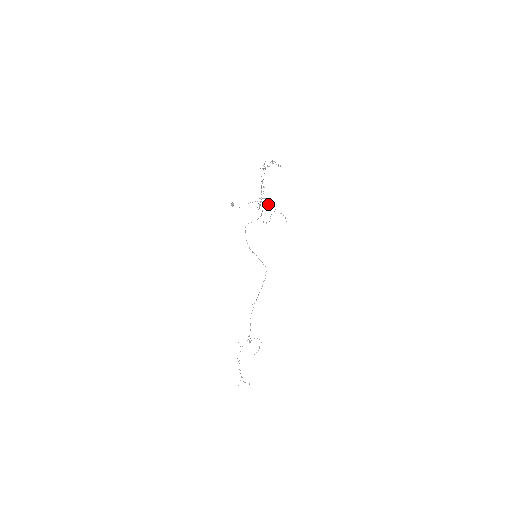
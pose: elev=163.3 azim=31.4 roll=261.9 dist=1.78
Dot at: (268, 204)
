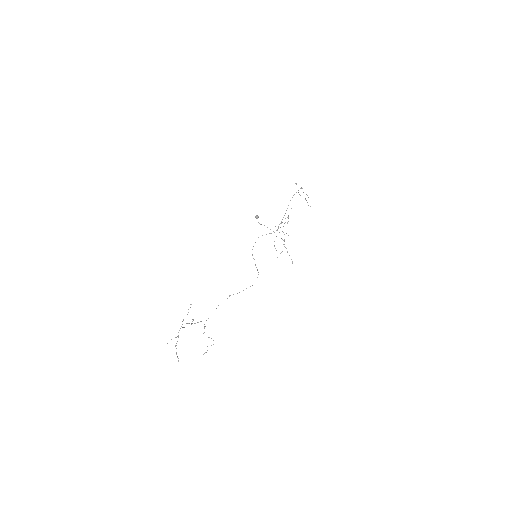
Dot at: occluded
